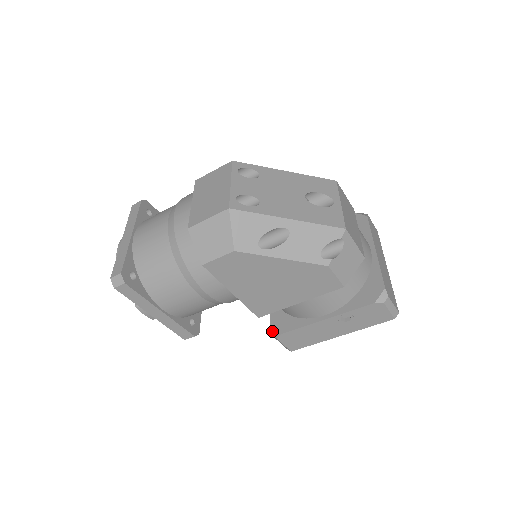
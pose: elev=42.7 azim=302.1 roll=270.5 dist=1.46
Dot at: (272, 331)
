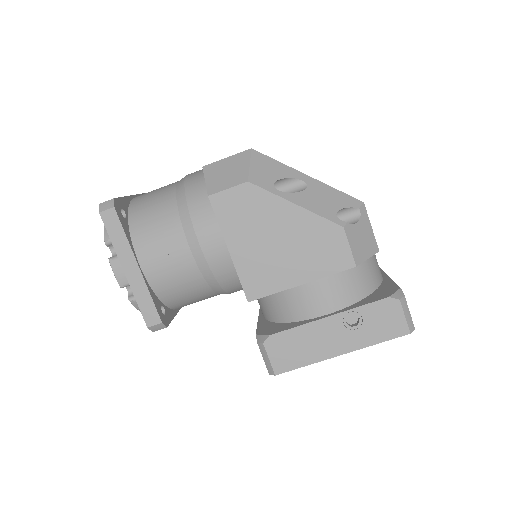
Dot at: (258, 337)
